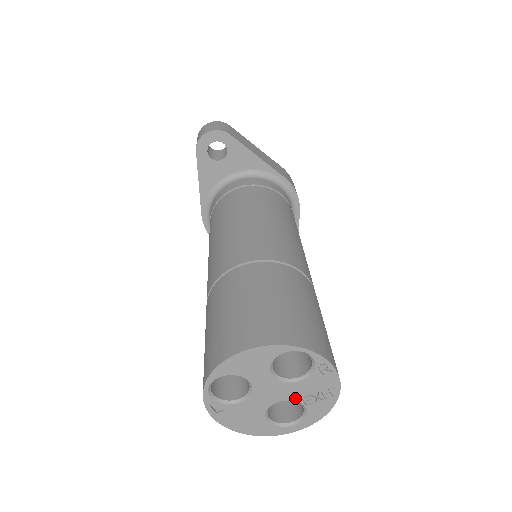
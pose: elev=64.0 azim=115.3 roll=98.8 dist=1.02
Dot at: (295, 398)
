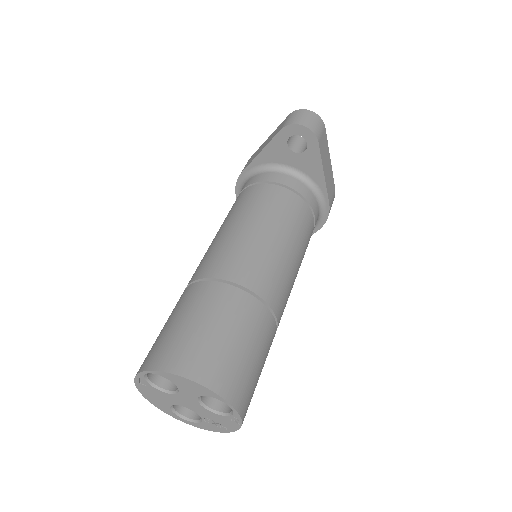
Dot at: (201, 414)
